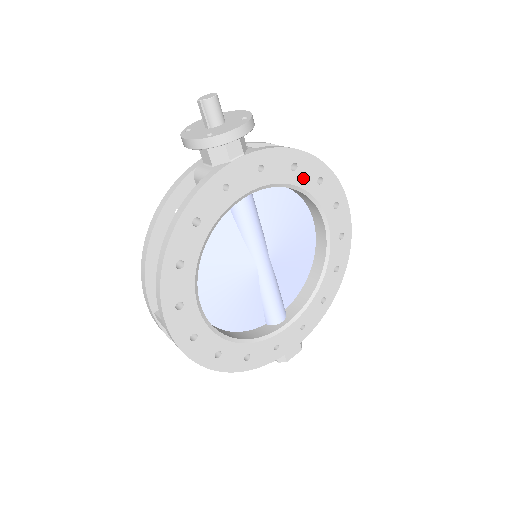
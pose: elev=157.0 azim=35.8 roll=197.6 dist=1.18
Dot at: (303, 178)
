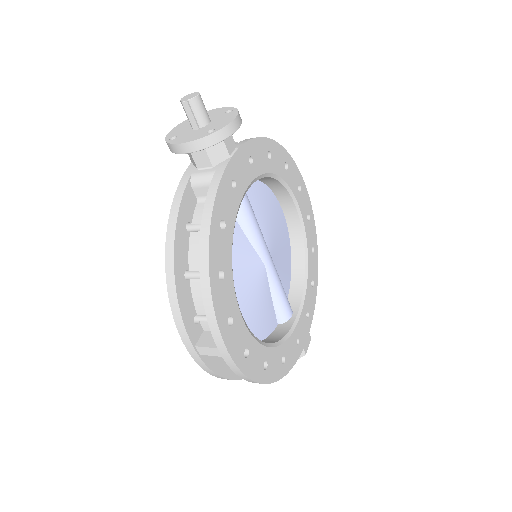
Dot at: (276, 166)
